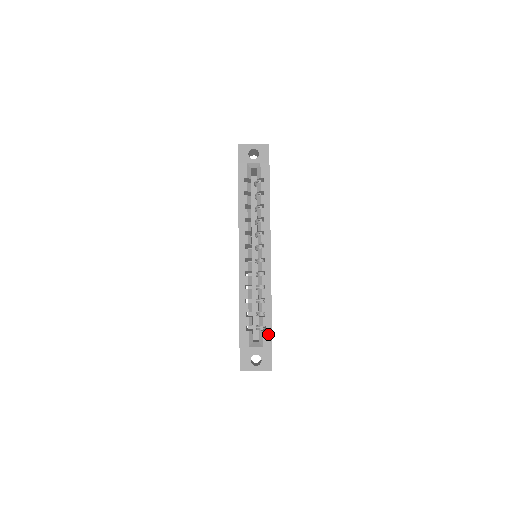
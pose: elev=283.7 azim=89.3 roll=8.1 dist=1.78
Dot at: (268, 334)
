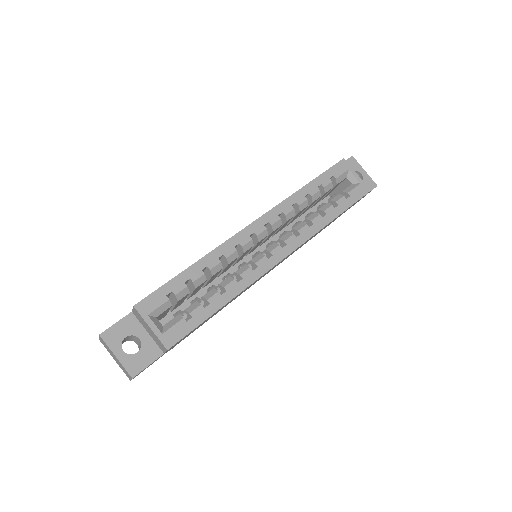
Dot at: (184, 328)
